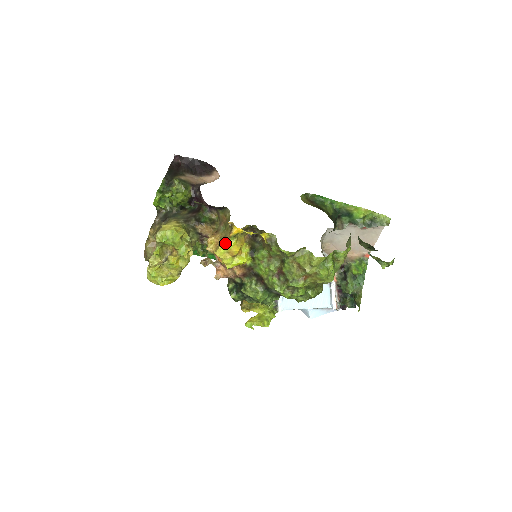
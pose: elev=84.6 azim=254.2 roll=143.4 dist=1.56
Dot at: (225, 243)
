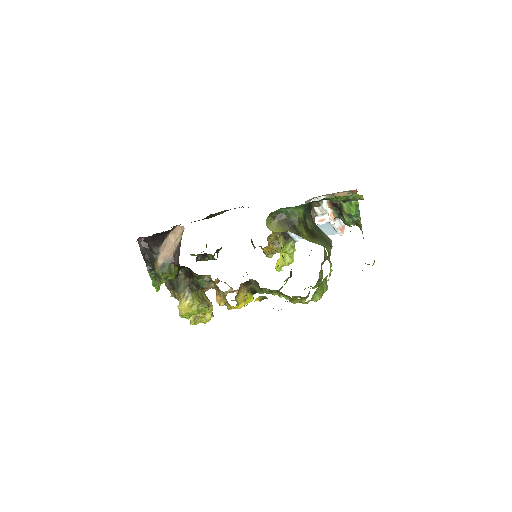
Dot at: occluded
